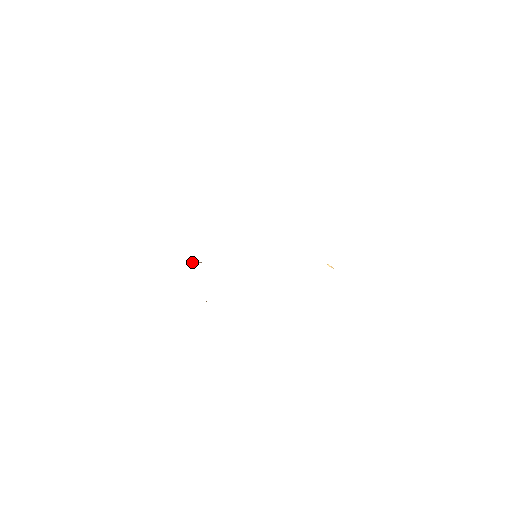
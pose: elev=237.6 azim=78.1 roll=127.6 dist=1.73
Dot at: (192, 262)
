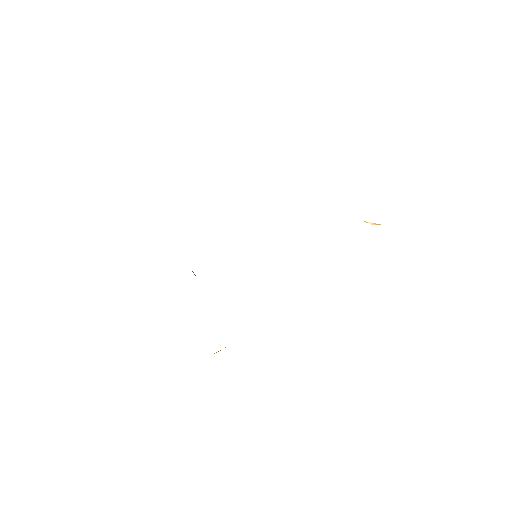
Dot at: occluded
